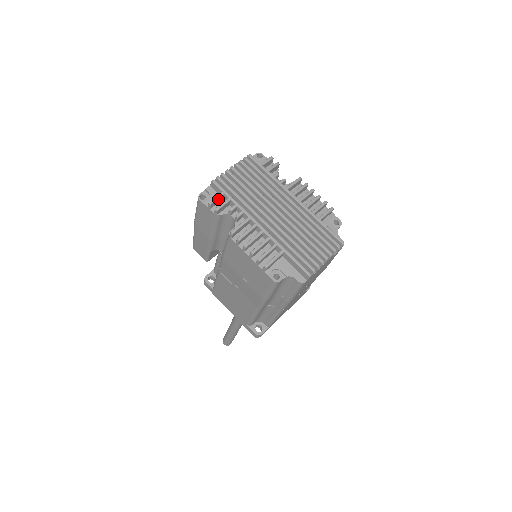
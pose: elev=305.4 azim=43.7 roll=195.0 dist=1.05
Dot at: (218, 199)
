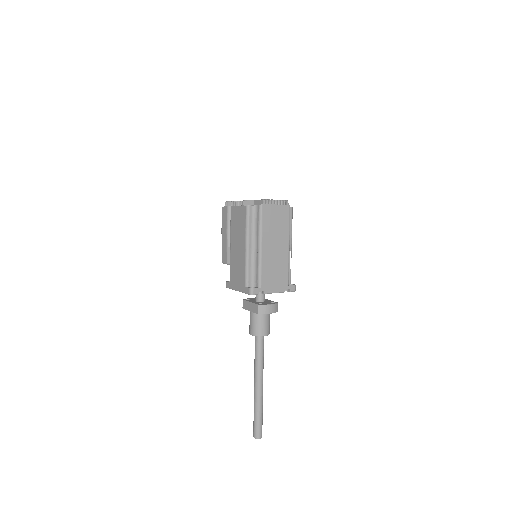
Dot at: occluded
